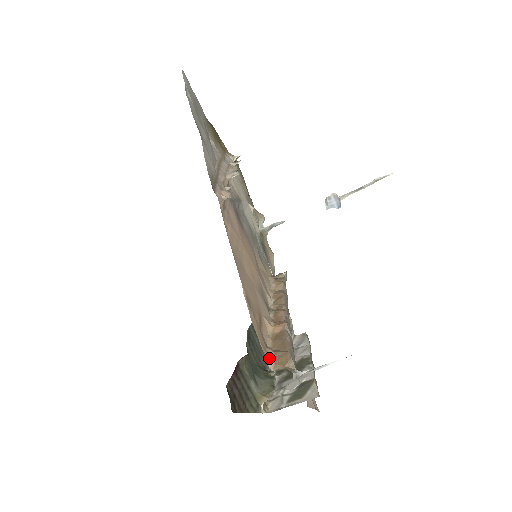
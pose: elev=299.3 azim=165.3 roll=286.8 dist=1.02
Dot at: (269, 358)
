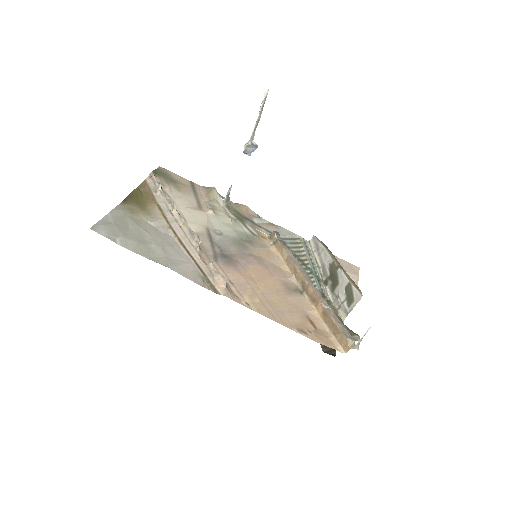
Dot at: (337, 346)
